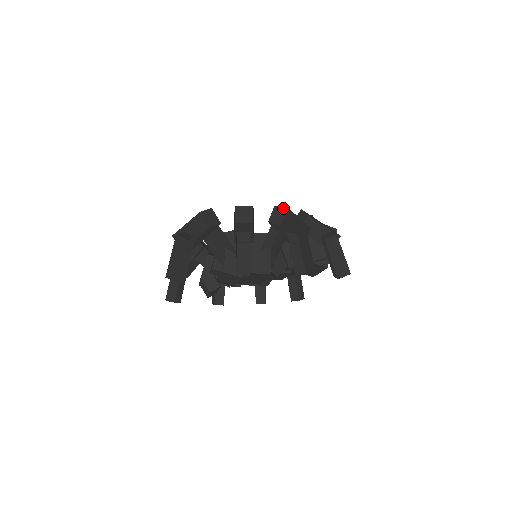
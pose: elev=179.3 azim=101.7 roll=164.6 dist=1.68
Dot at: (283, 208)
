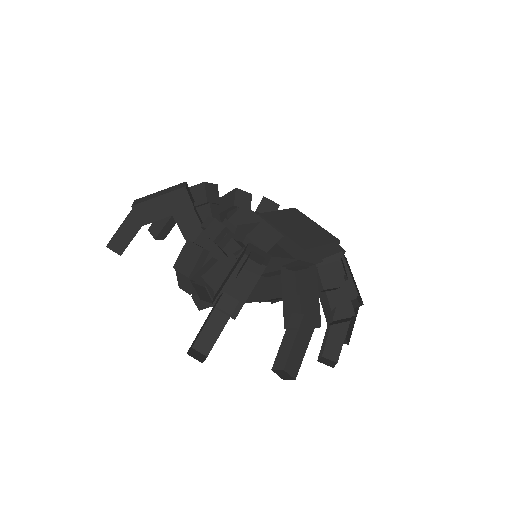
Dot at: occluded
